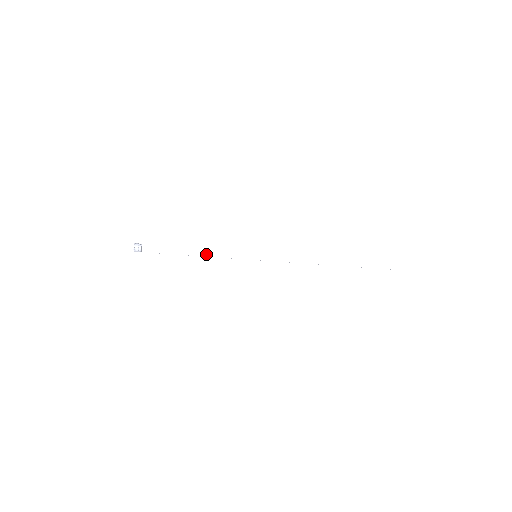
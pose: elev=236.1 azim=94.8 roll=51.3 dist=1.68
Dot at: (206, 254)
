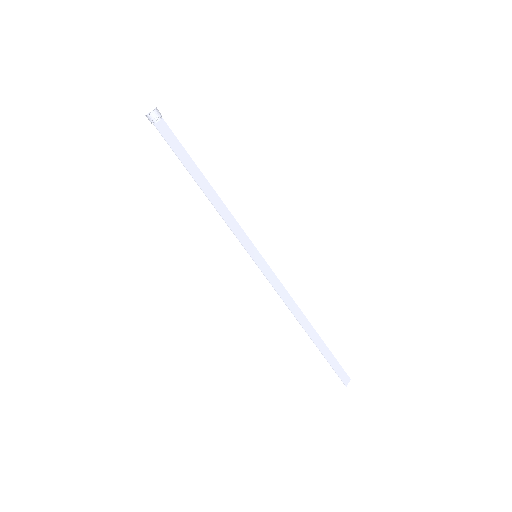
Dot at: (215, 203)
